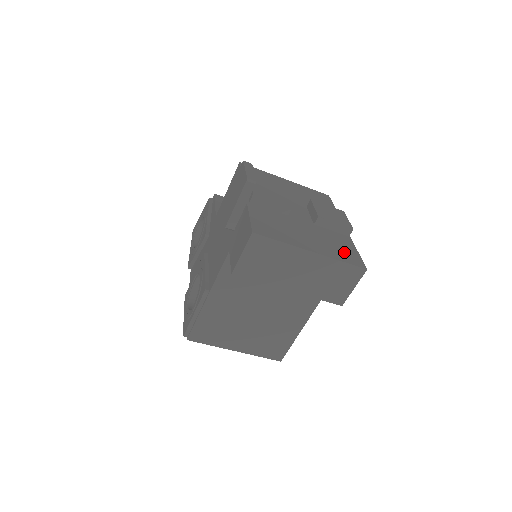
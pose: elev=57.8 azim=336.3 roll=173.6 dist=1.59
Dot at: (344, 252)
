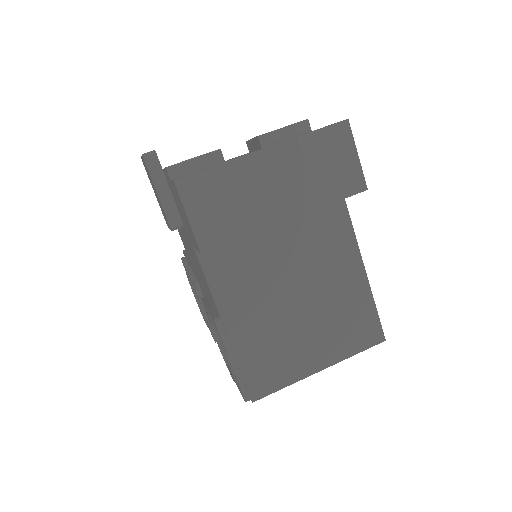
Dot at: occluded
